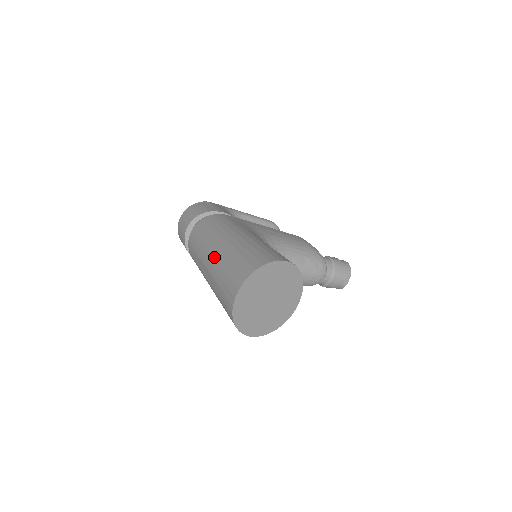
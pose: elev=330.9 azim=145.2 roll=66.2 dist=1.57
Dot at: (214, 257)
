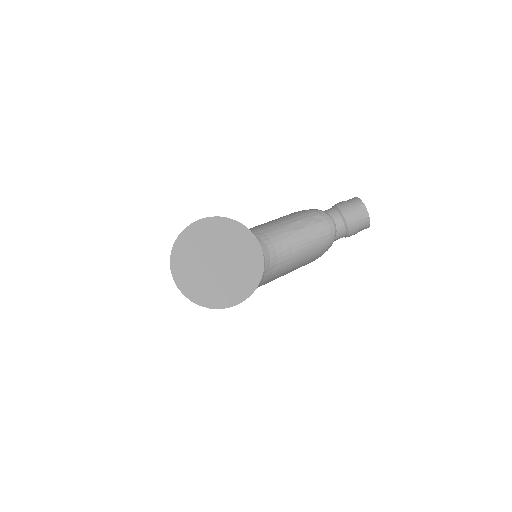
Dot at: occluded
